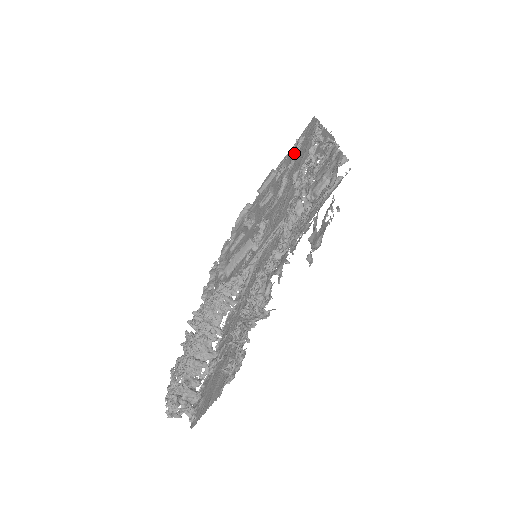
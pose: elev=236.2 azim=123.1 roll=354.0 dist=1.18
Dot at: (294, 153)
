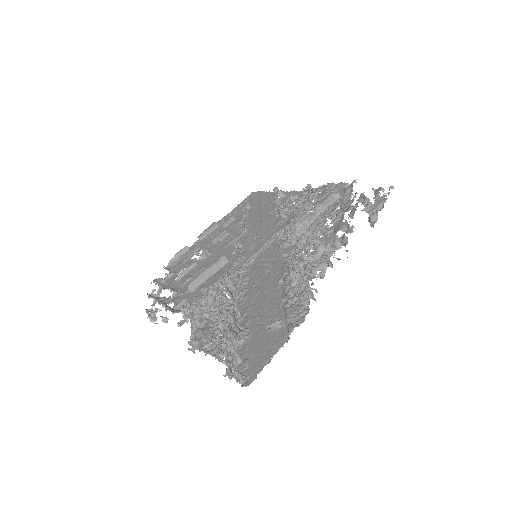
Dot at: (244, 209)
